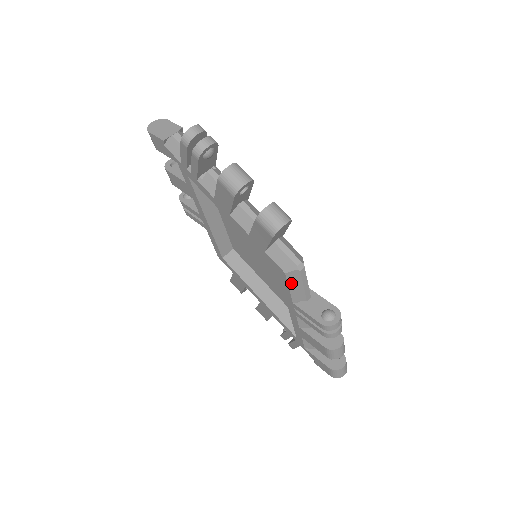
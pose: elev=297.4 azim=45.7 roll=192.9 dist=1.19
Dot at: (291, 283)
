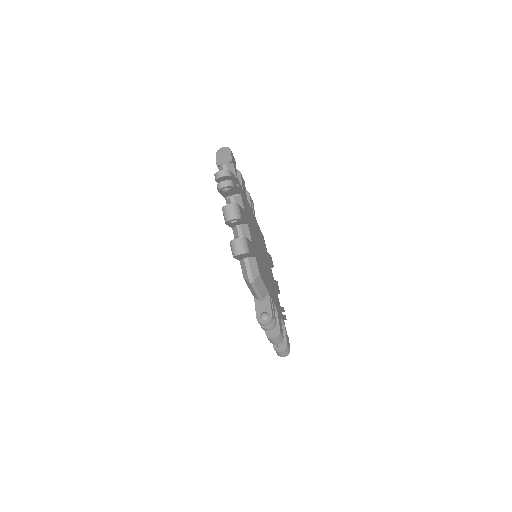
Dot at: (249, 286)
